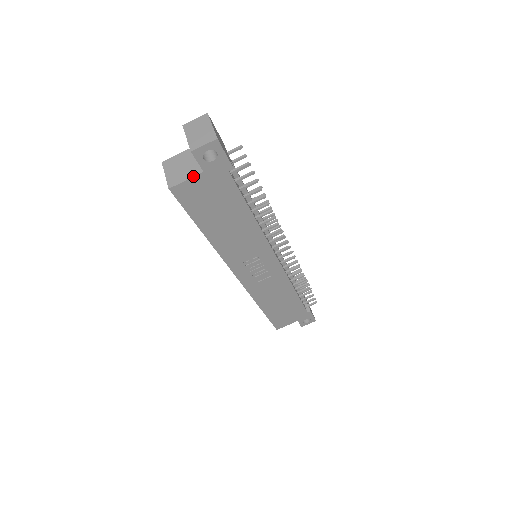
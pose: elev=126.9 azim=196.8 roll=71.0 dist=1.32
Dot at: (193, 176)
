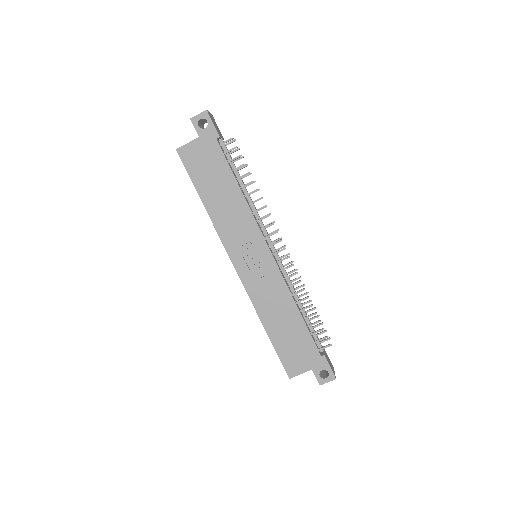
Dot at: (192, 140)
